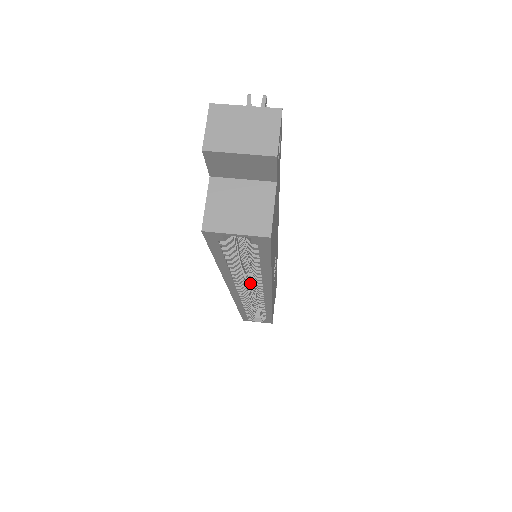
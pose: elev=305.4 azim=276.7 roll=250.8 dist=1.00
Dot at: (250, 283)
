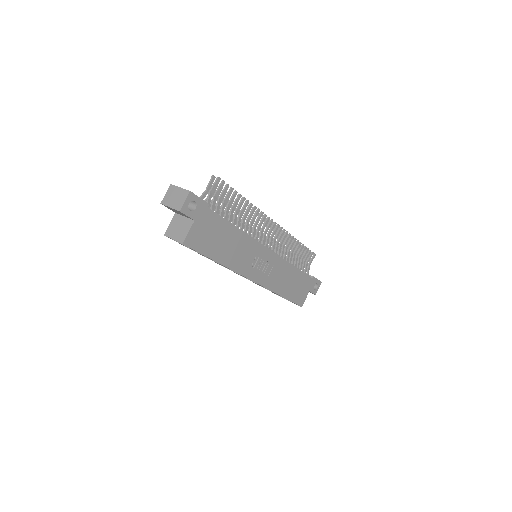
Dot at: occluded
